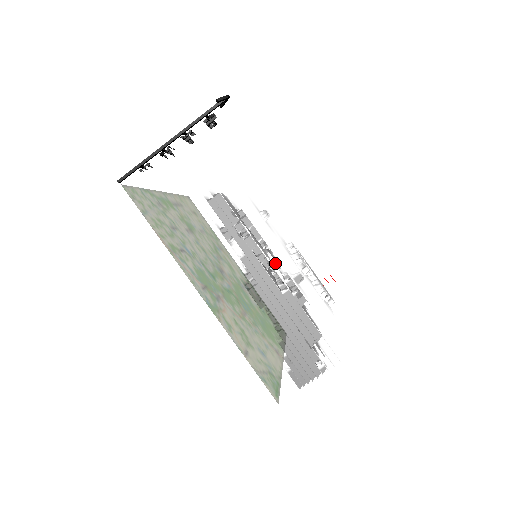
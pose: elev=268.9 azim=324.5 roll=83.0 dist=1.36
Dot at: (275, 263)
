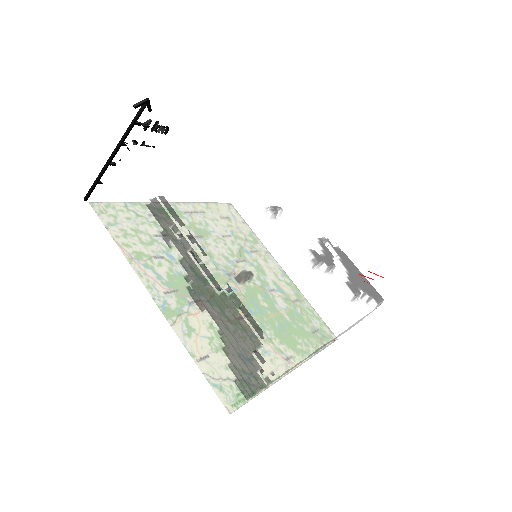
Dot at: occluded
